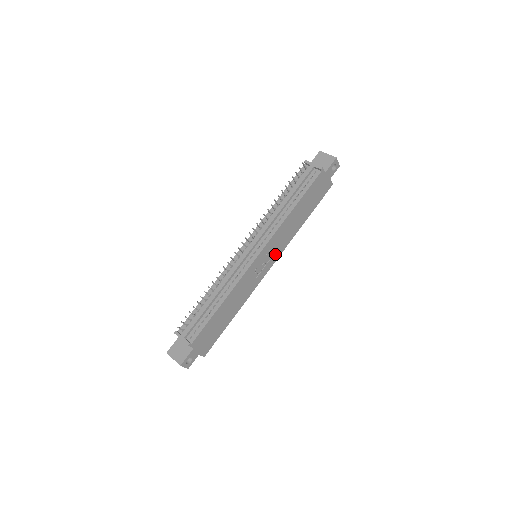
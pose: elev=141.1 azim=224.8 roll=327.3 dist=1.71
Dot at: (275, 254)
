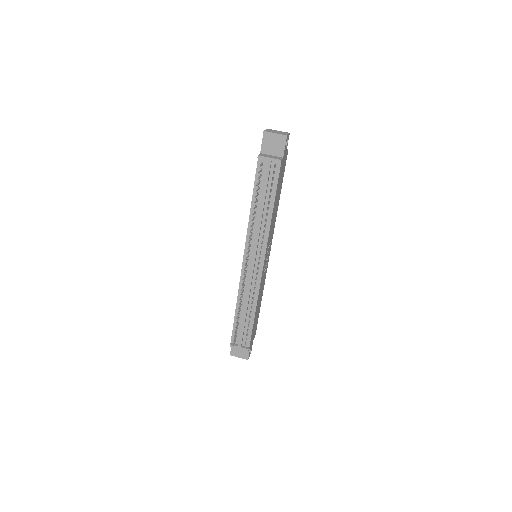
Dot at: (270, 244)
